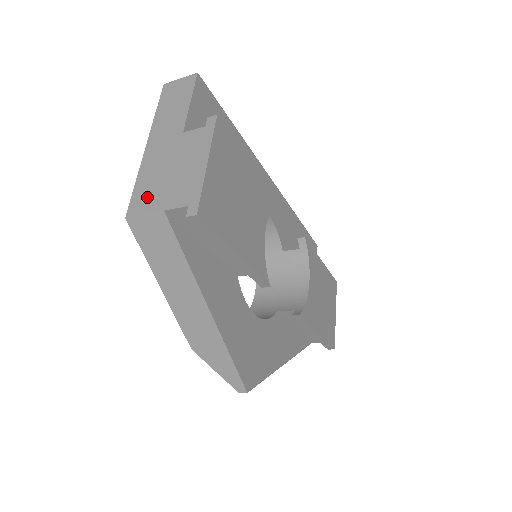
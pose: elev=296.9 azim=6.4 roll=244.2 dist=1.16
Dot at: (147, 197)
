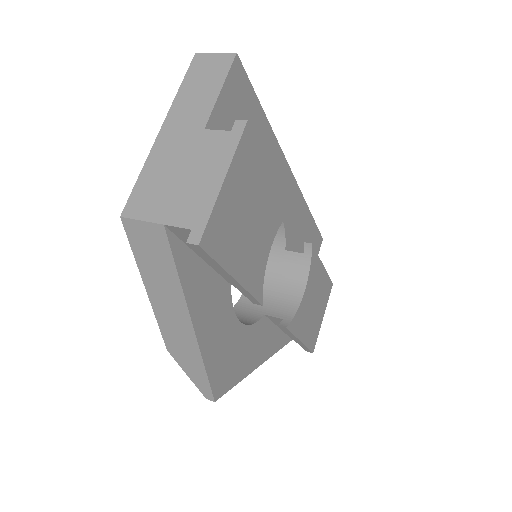
Dot at: (149, 199)
